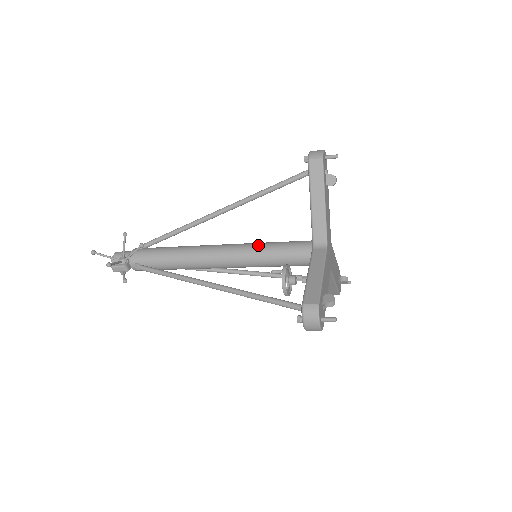
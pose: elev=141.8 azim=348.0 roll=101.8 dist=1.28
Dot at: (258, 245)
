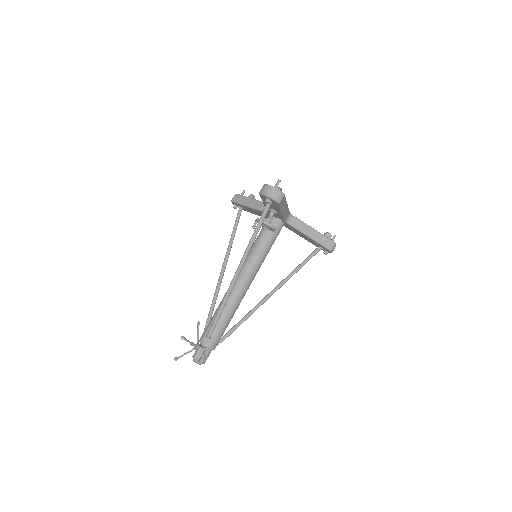
Dot at: occluded
